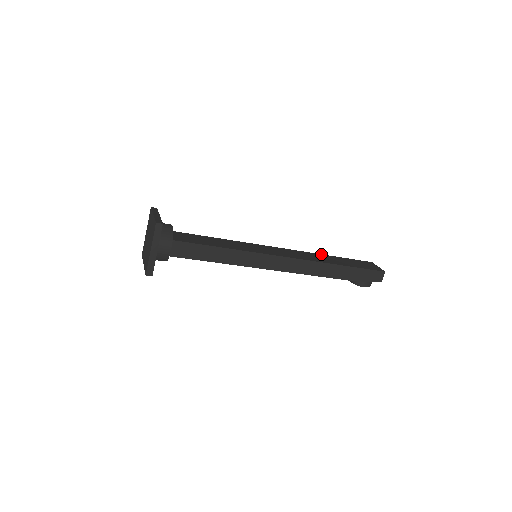
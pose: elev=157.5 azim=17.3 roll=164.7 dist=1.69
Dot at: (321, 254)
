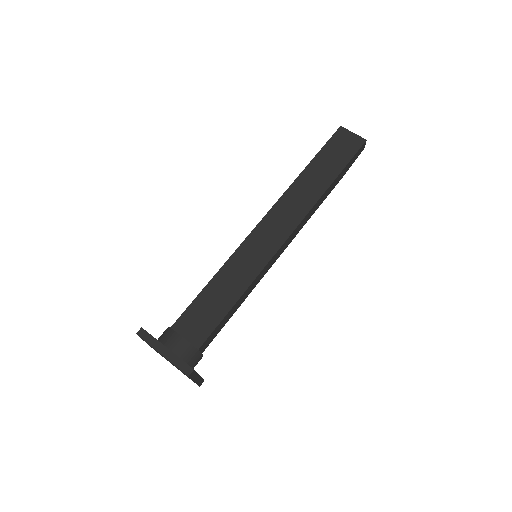
Dot at: (298, 176)
